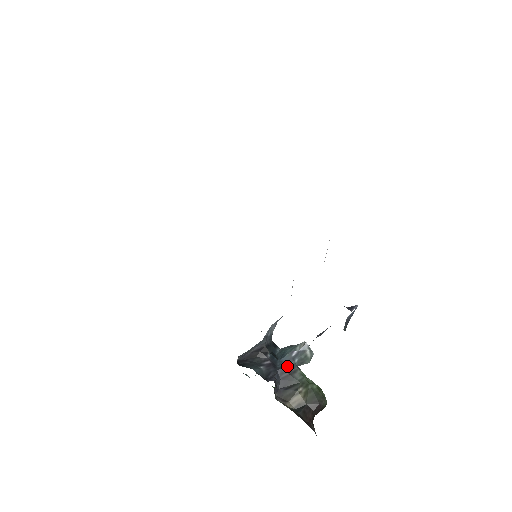
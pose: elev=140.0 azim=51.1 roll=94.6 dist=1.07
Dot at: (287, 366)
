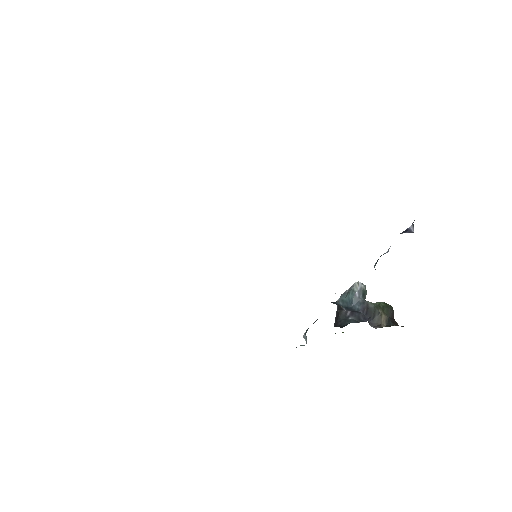
Dot at: (361, 305)
